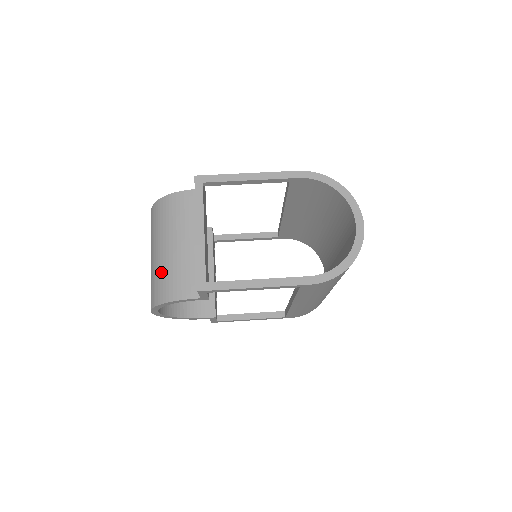
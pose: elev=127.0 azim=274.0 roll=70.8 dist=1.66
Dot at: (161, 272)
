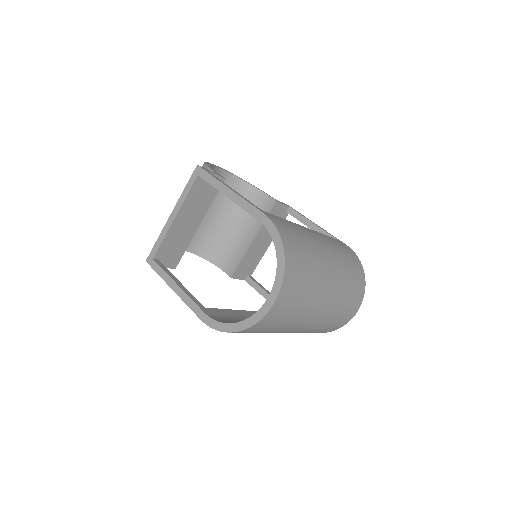
Dot at: occluded
